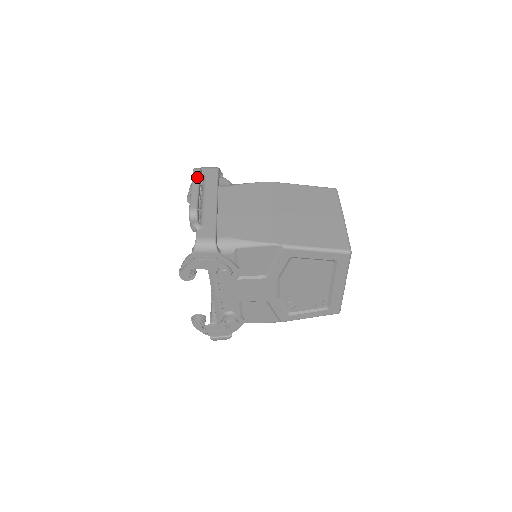
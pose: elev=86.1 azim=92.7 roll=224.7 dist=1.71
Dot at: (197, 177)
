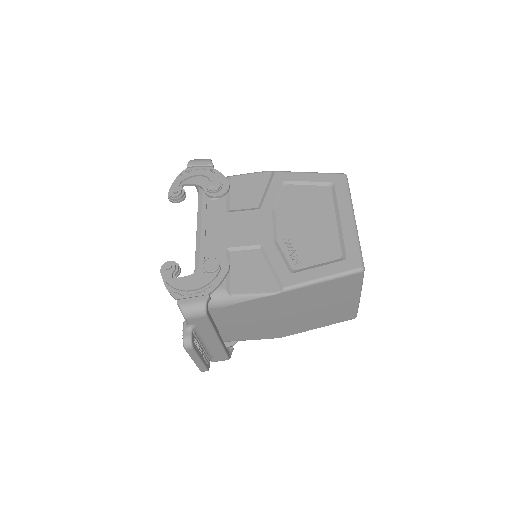
Dot at: (194, 355)
